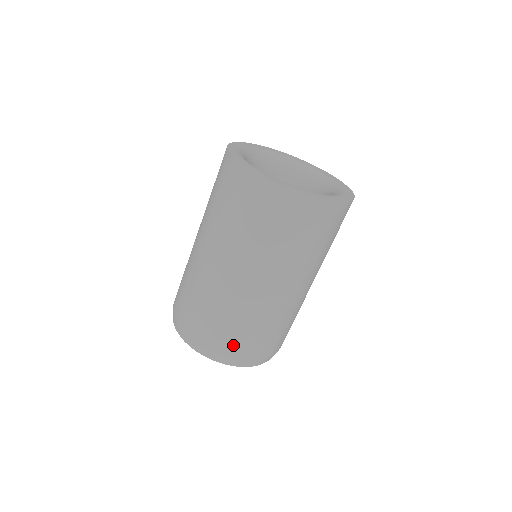
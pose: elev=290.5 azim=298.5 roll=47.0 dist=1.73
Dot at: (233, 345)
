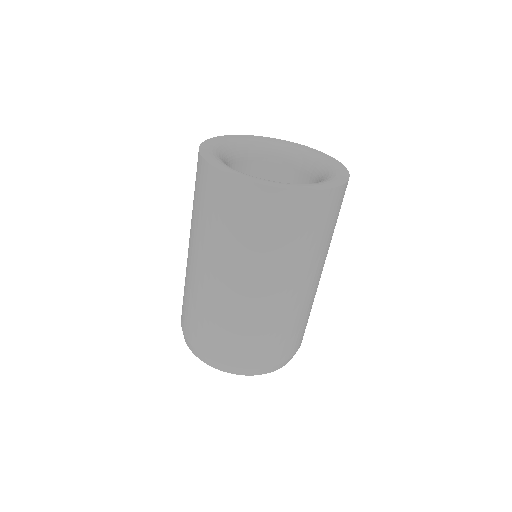
Dot at: (250, 356)
